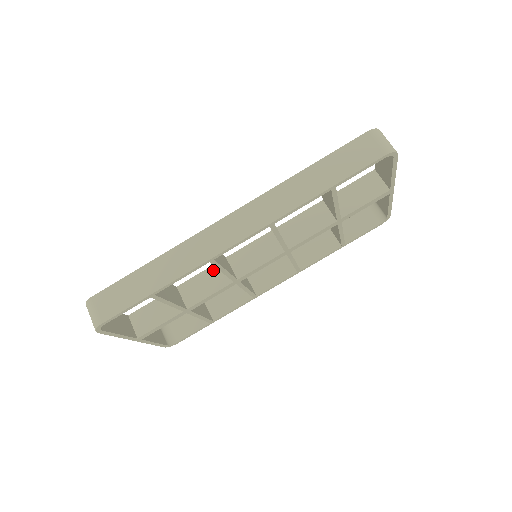
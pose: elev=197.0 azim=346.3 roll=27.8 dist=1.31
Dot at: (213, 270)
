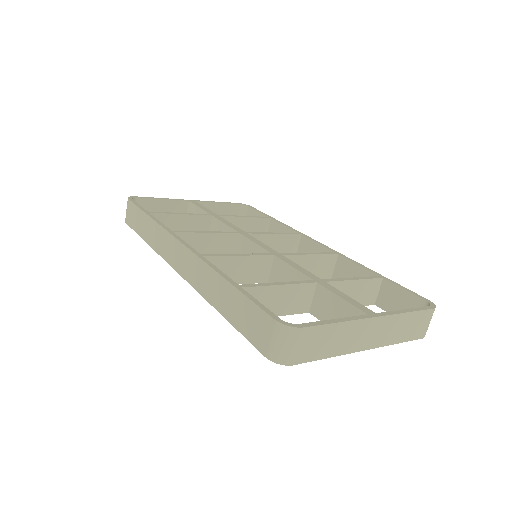
Dot at: occluded
